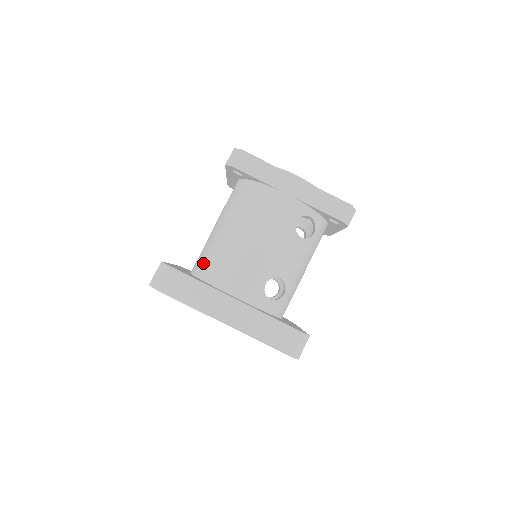
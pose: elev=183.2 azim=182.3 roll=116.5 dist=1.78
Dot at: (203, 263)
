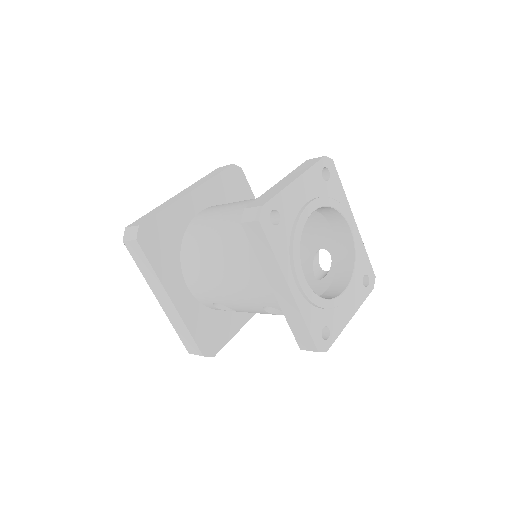
Dot at: (193, 235)
